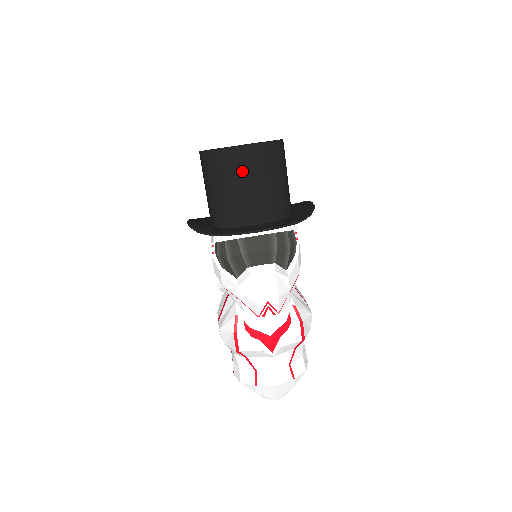
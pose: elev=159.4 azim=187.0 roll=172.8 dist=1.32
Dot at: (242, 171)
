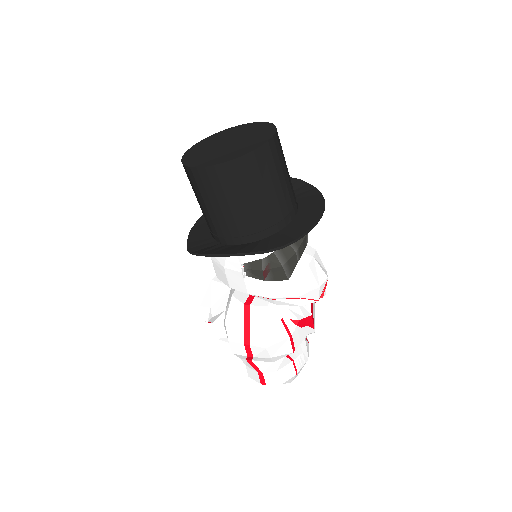
Dot at: (277, 165)
